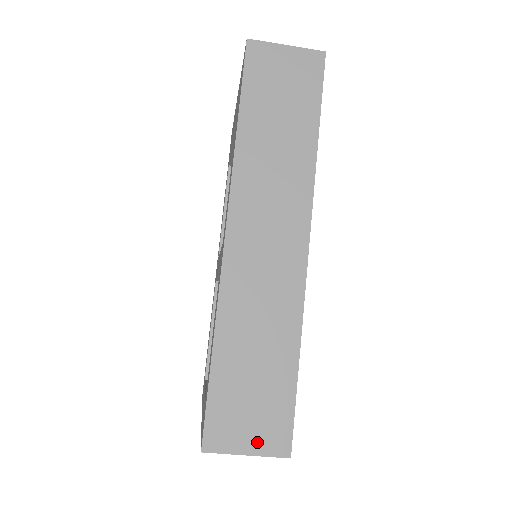
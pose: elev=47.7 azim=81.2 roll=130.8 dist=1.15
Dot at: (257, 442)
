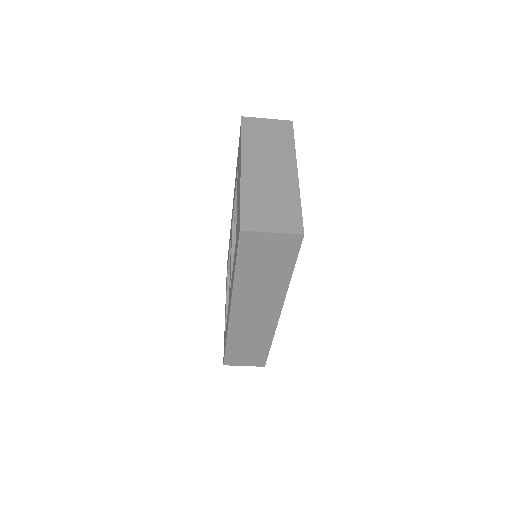
Dot at: (249, 364)
